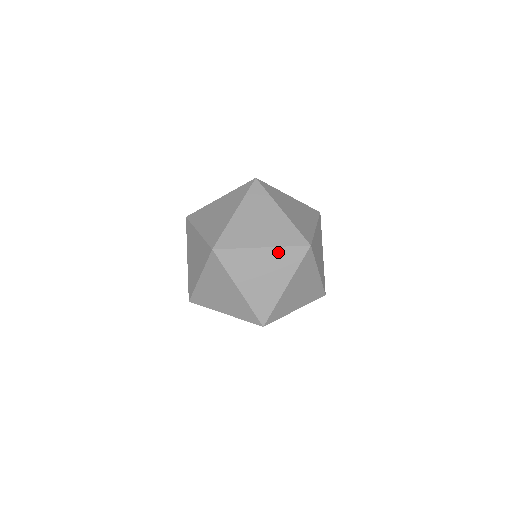
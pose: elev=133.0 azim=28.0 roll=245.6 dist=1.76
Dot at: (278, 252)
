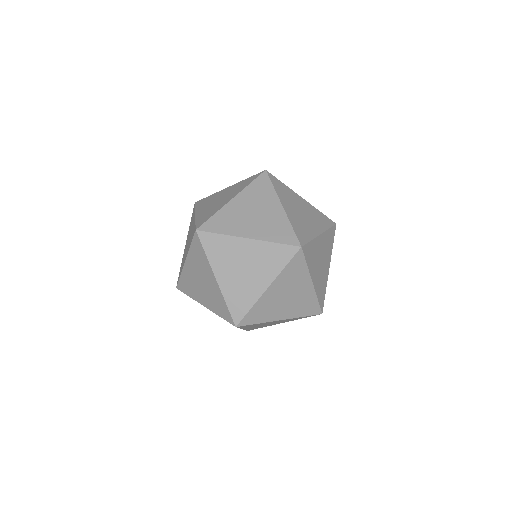
Dot at: occluded
